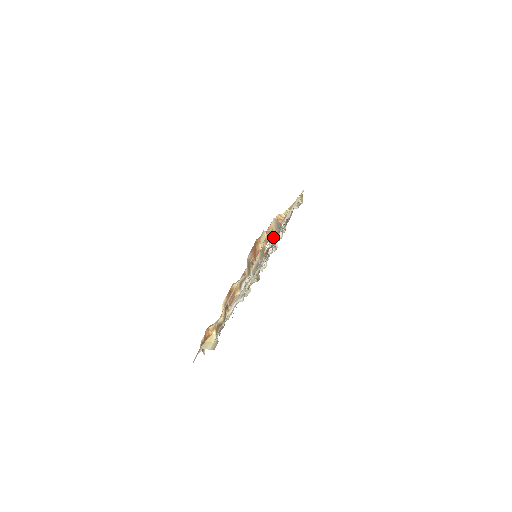
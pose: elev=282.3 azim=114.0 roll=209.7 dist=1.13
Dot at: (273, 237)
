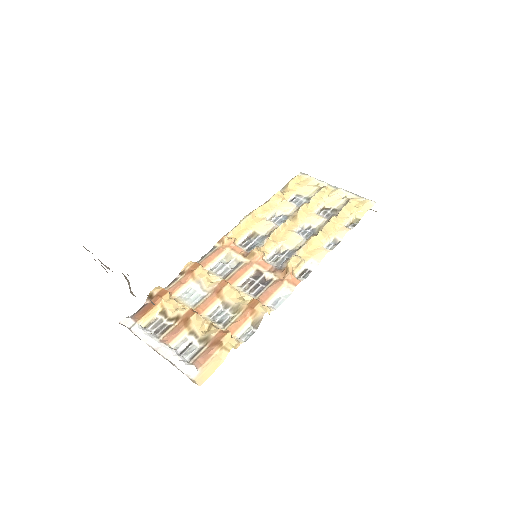
Dot at: (242, 332)
